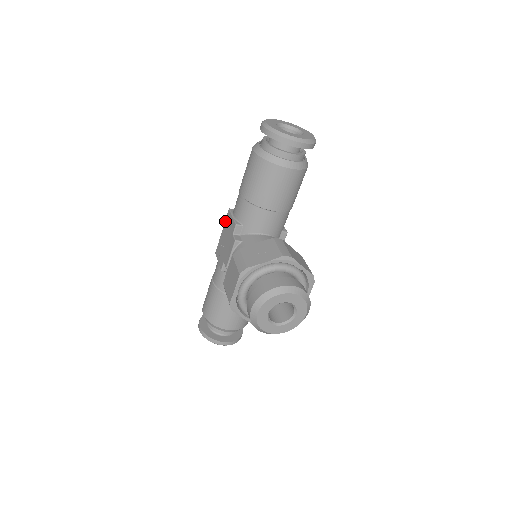
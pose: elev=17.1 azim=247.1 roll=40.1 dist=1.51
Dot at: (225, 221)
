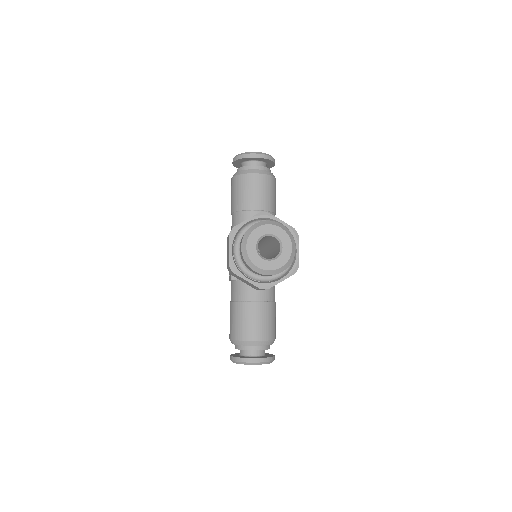
Dot at: occluded
